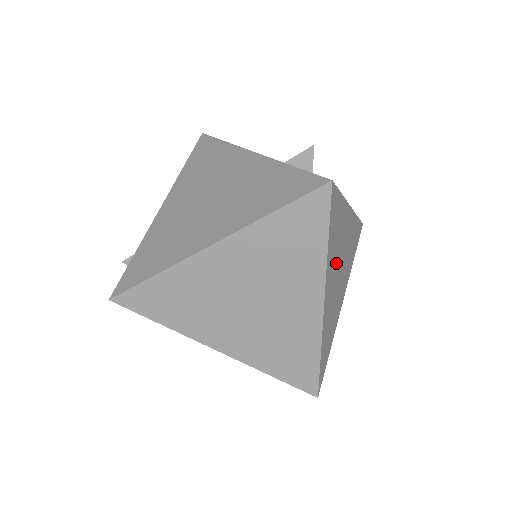
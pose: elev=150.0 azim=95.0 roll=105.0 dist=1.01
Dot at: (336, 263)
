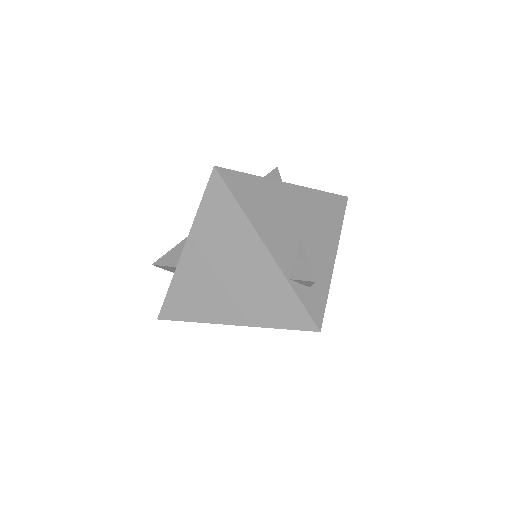
Dot at: occluded
